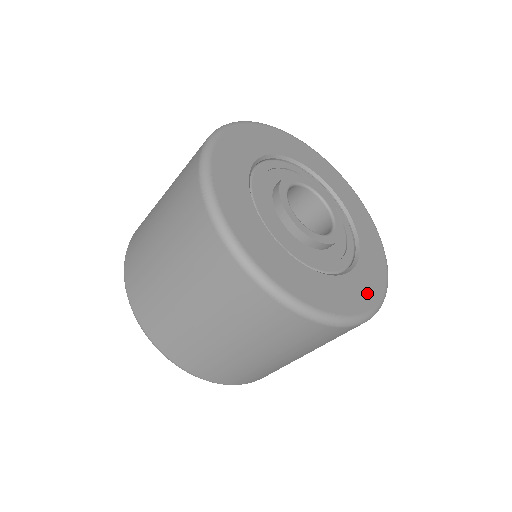
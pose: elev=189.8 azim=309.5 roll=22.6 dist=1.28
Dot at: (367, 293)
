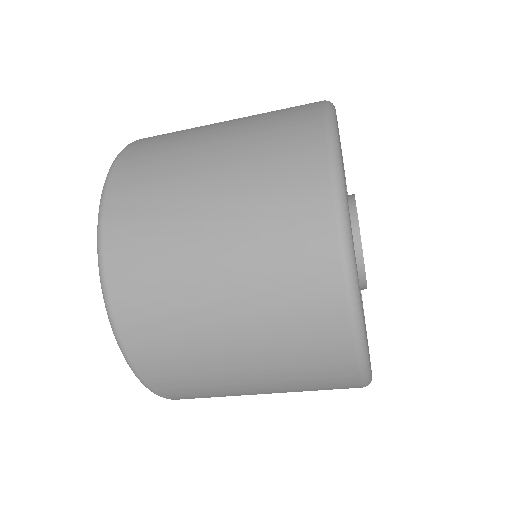
Dot at: occluded
